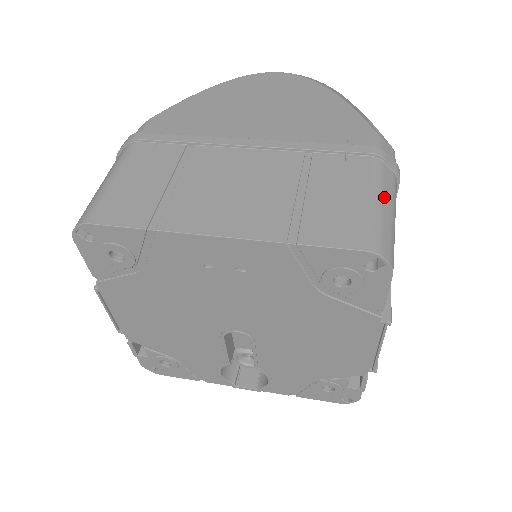
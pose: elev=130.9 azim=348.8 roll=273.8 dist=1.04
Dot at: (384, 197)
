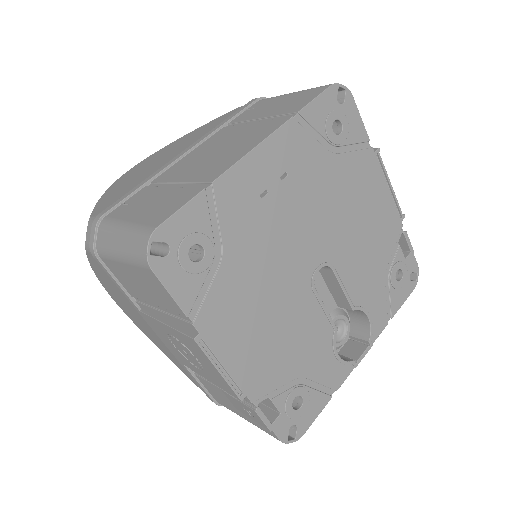
Dot at: occluded
